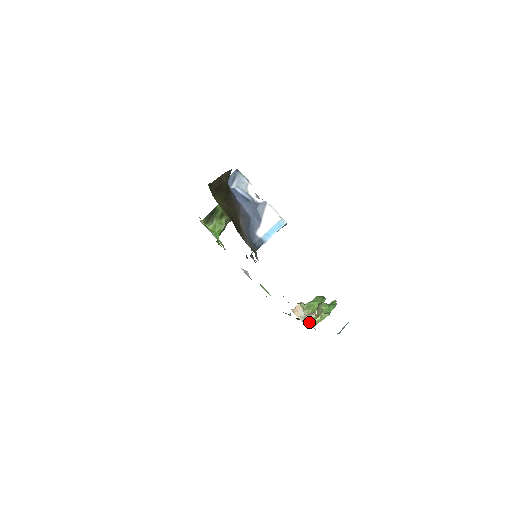
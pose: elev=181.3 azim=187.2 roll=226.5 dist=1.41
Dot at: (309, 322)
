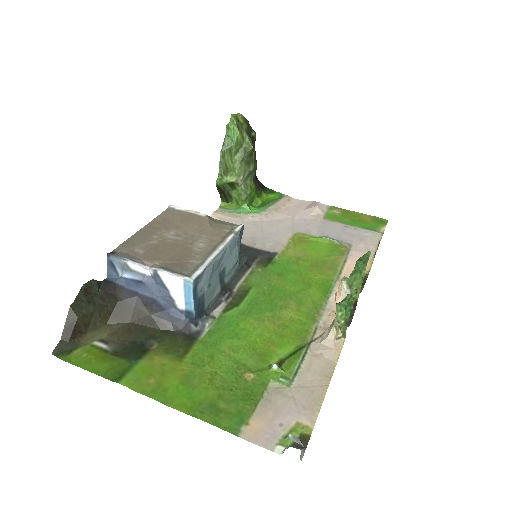
Dot at: (327, 345)
